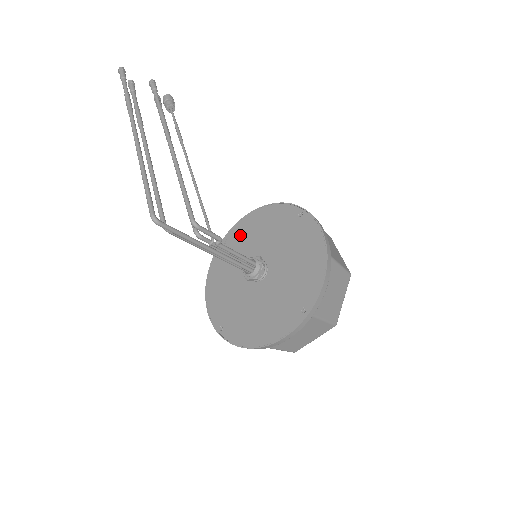
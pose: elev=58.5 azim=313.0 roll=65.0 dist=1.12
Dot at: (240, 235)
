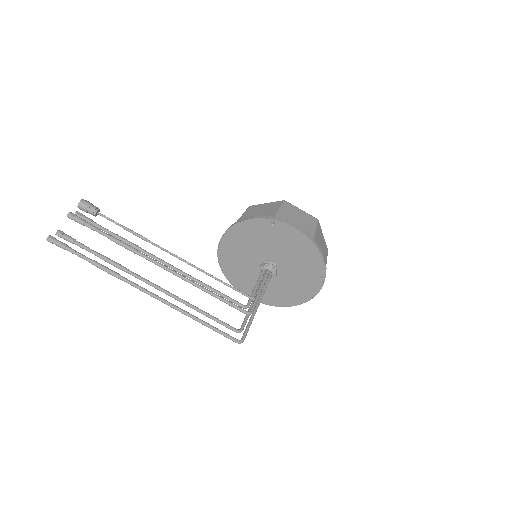
Dot at: (231, 248)
